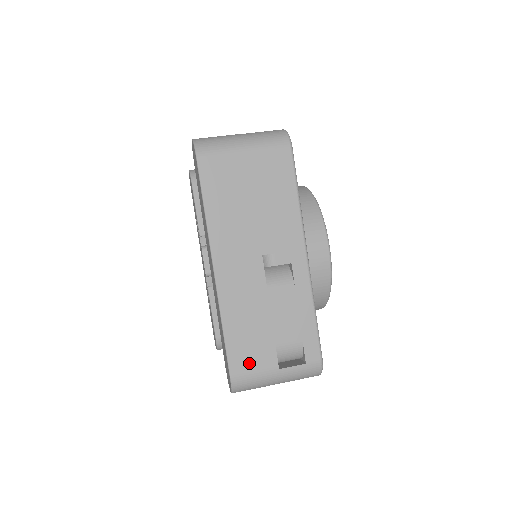
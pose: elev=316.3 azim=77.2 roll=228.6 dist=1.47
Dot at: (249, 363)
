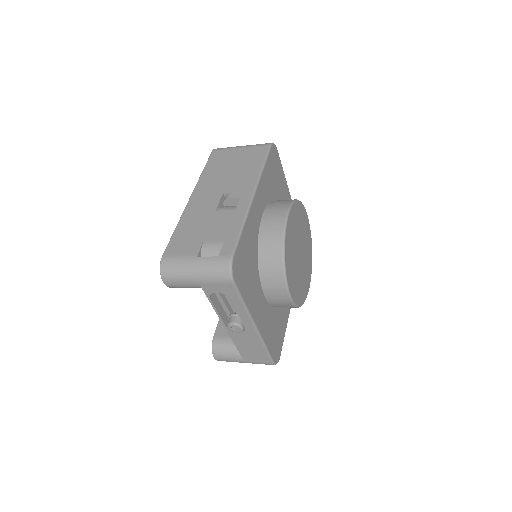
Dot at: (179, 250)
